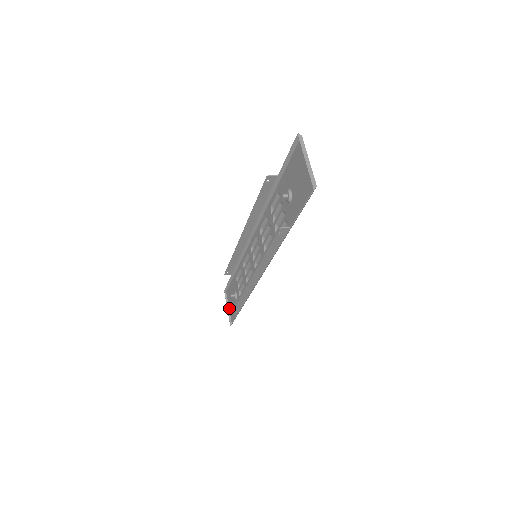
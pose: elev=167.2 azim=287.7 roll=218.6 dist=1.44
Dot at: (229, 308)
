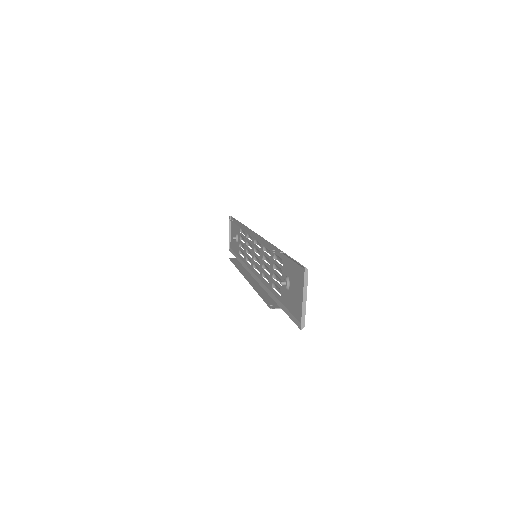
Dot at: (231, 234)
